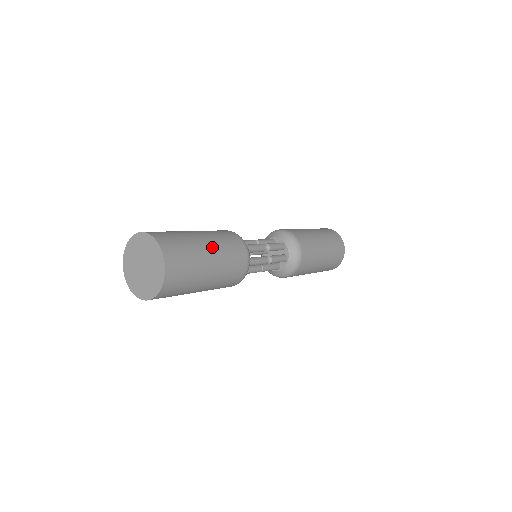
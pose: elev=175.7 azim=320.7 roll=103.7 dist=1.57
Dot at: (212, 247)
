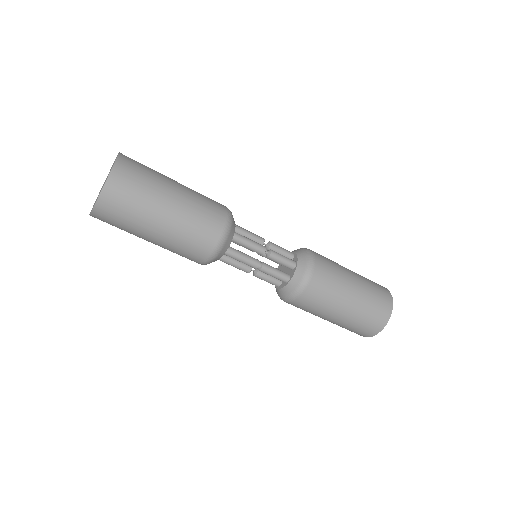
Dot at: (182, 185)
